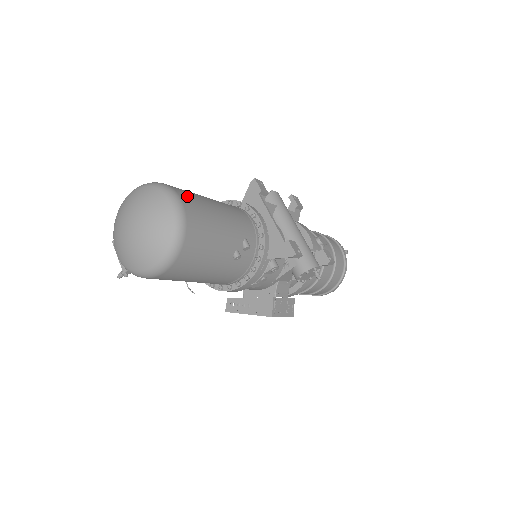
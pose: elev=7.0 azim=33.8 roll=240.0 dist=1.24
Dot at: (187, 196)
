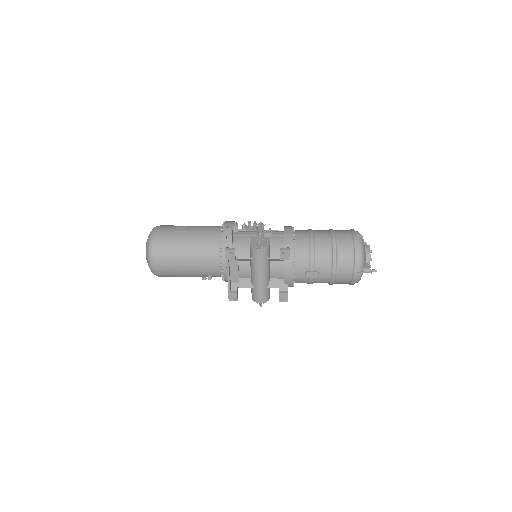
Dot at: (161, 261)
